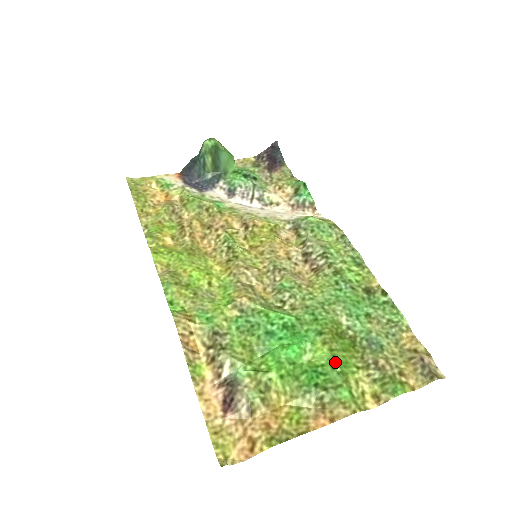
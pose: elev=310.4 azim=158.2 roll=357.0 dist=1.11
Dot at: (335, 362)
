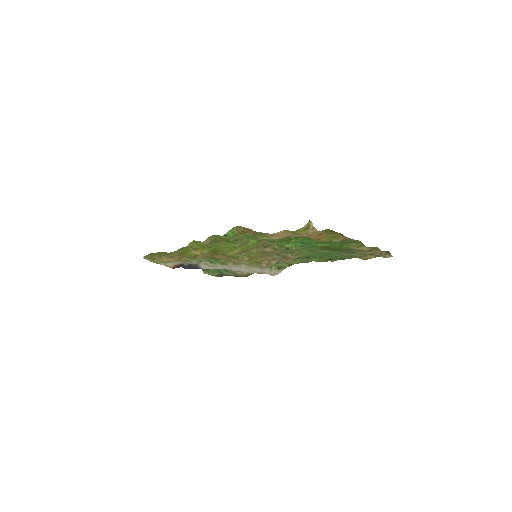
Dot at: (335, 244)
